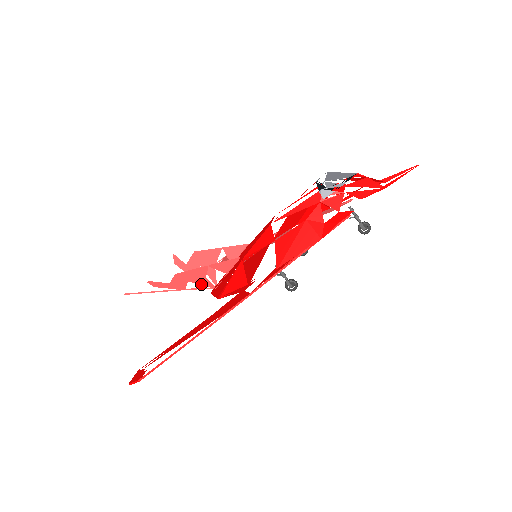
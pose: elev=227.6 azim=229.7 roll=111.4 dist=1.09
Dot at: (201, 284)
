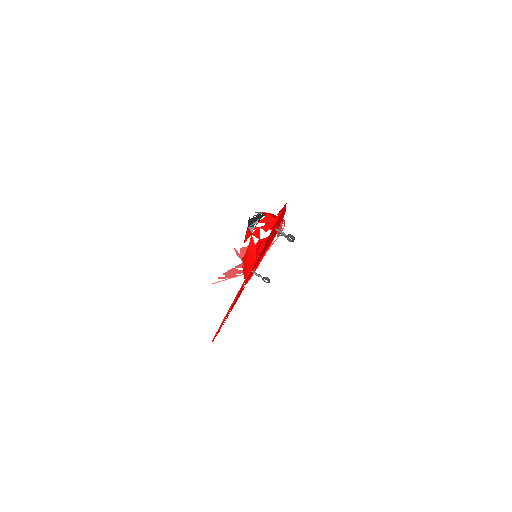
Dot at: occluded
